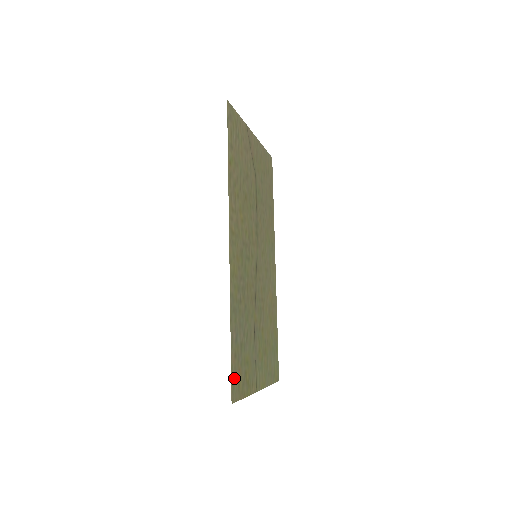
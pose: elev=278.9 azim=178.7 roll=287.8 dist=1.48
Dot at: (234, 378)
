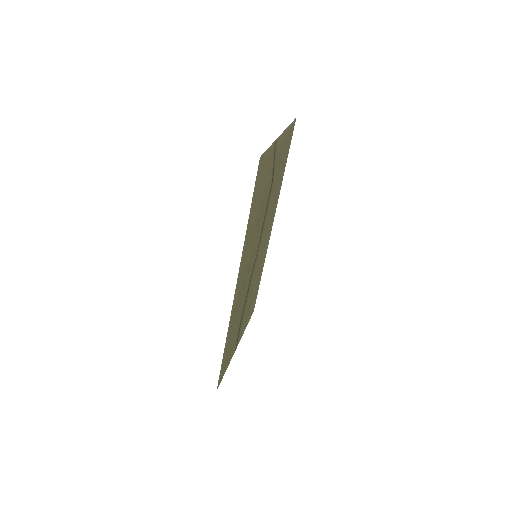
Dot at: (221, 374)
